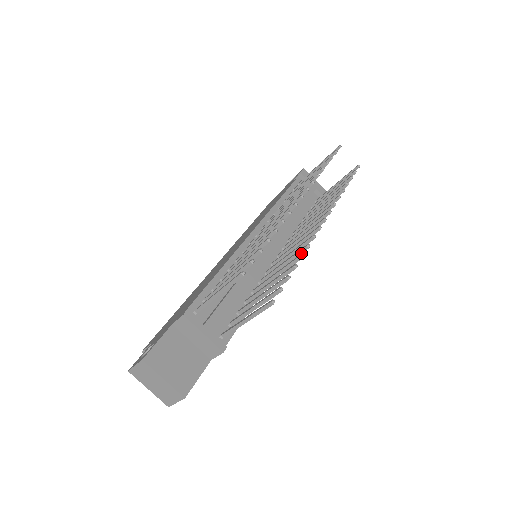
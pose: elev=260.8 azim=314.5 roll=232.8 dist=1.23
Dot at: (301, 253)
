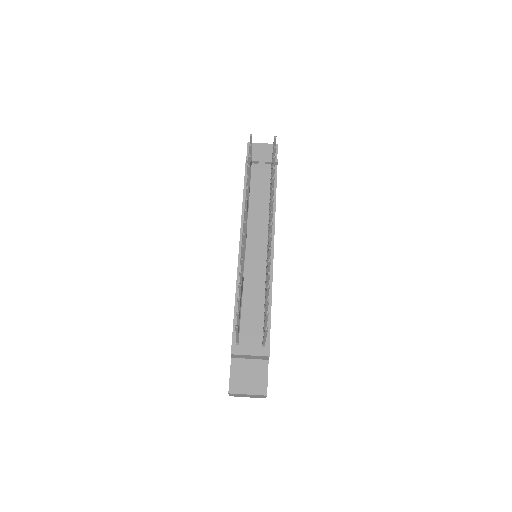
Dot at: occluded
